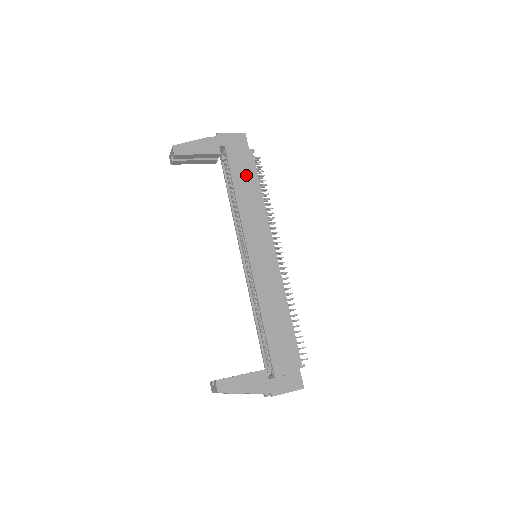
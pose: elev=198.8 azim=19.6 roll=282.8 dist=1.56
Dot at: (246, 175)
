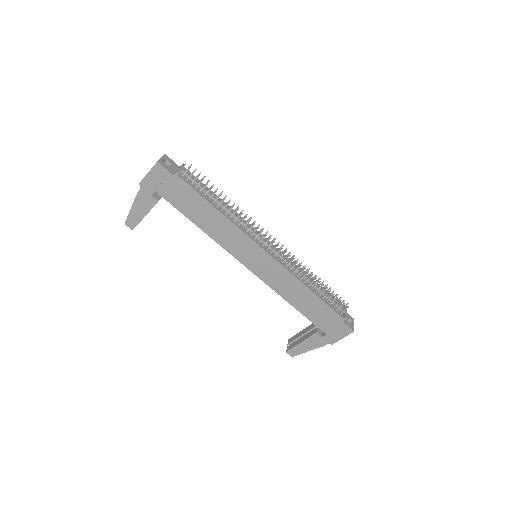
Dot at: (192, 204)
